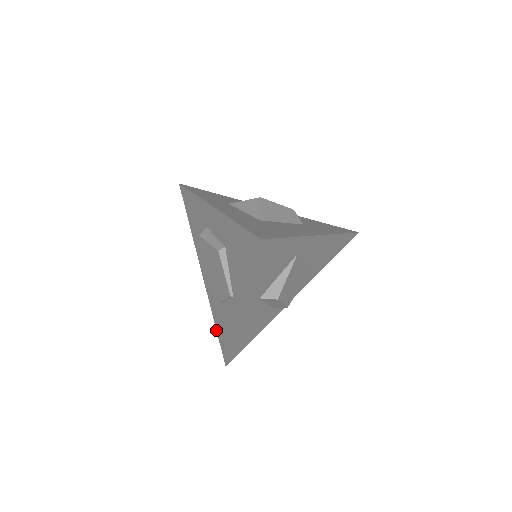
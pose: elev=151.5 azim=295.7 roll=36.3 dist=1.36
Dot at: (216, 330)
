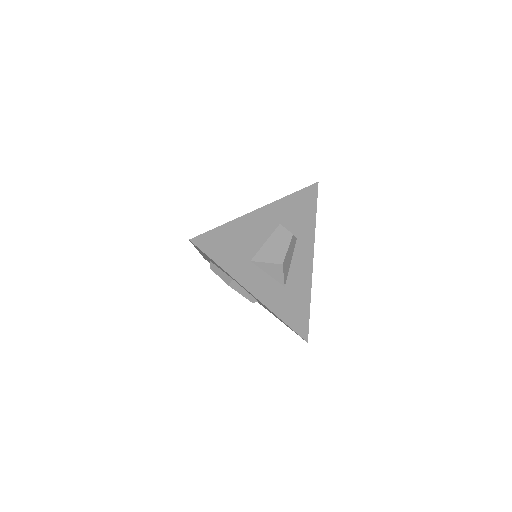
Dot at: occluded
